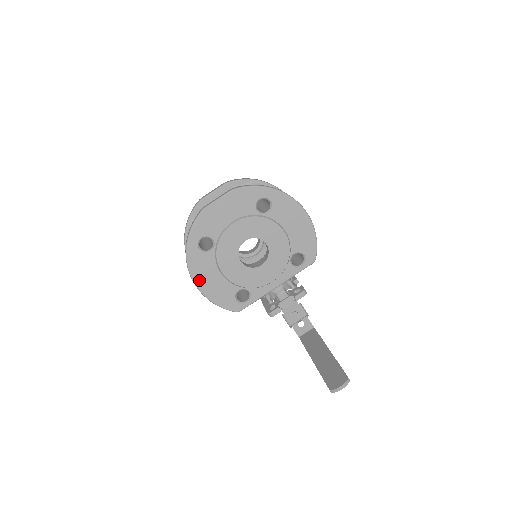
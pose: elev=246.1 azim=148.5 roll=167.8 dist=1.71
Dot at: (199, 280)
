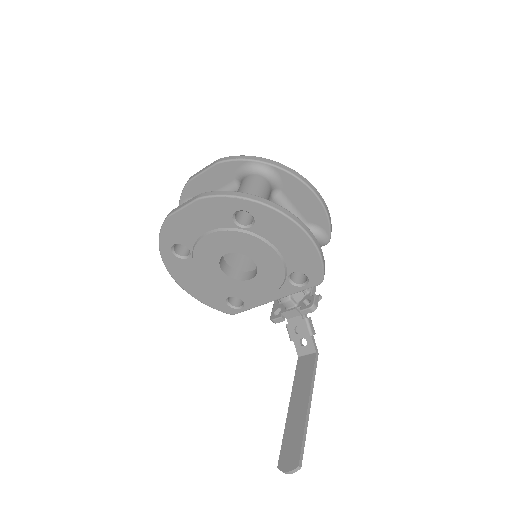
Dot at: (182, 282)
